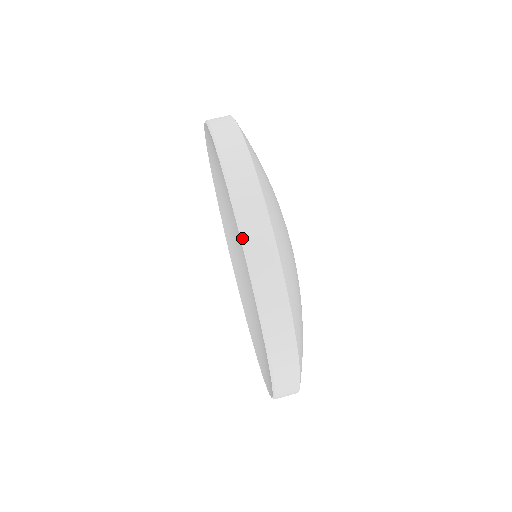
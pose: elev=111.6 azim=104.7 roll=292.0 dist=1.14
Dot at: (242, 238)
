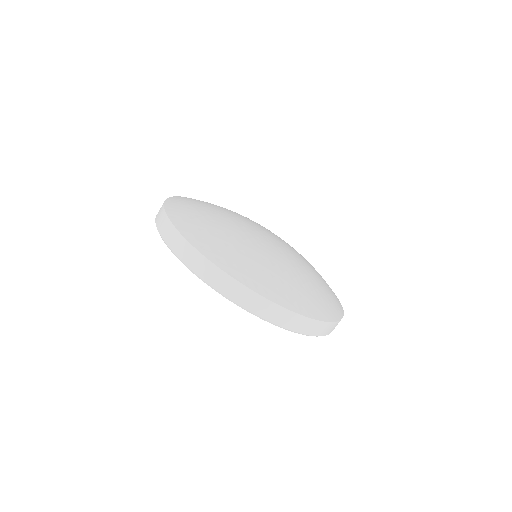
Dot at: occluded
